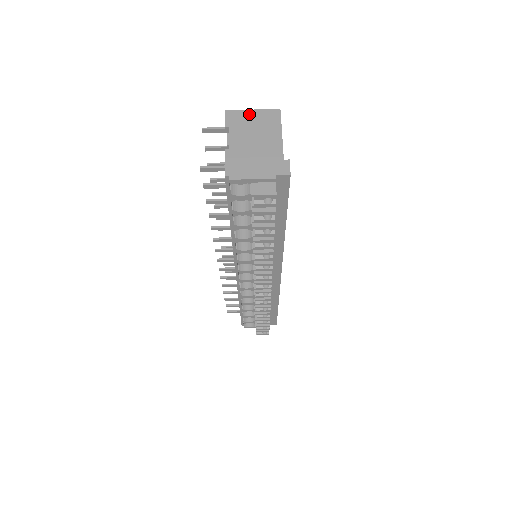
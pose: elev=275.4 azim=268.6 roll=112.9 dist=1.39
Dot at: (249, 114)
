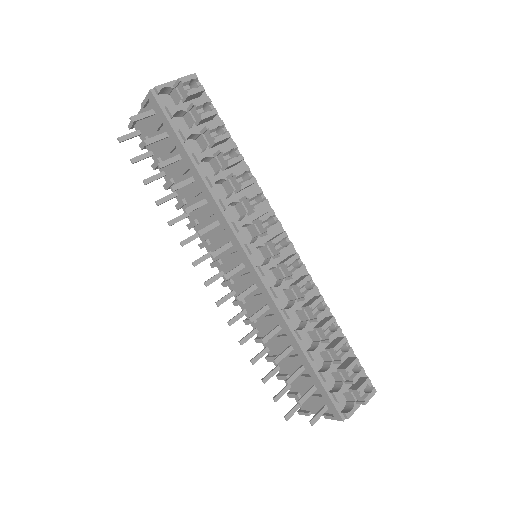
Dot at: occluded
